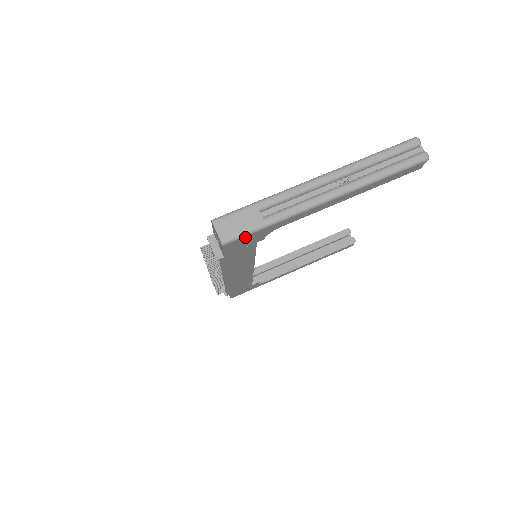
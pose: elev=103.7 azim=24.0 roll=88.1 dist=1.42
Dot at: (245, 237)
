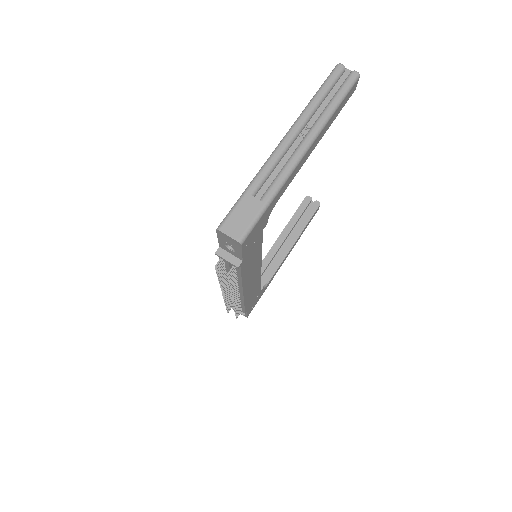
Dot at: (255, 226)
